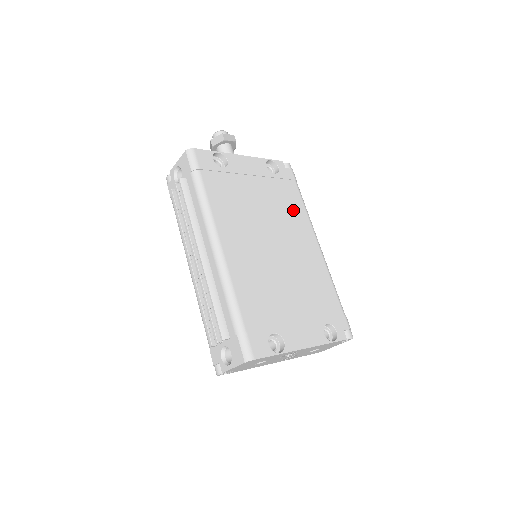
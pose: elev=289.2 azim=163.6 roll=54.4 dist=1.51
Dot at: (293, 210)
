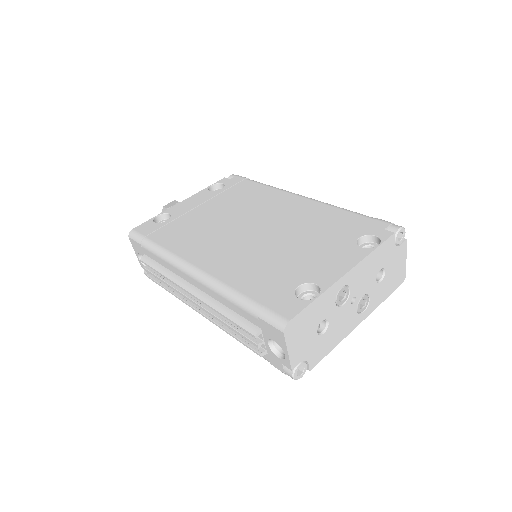
Dot at: (257, 196)
